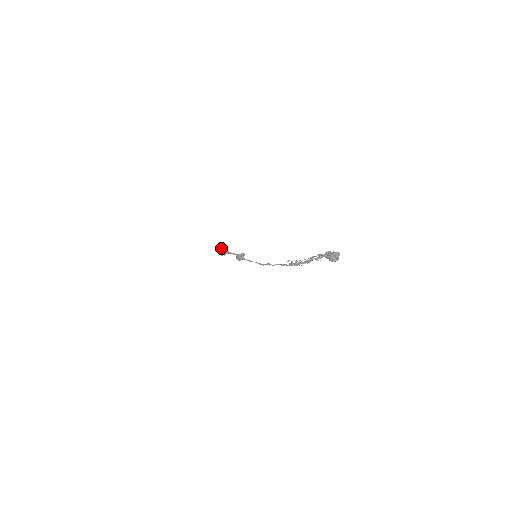
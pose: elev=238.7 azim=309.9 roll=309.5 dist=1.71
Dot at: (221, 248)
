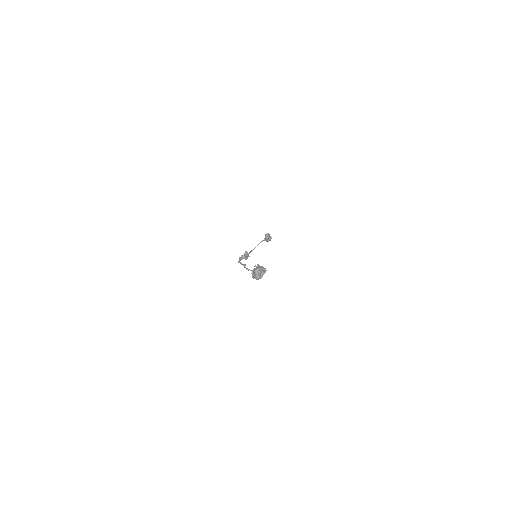
Dot at: (239, 257)
